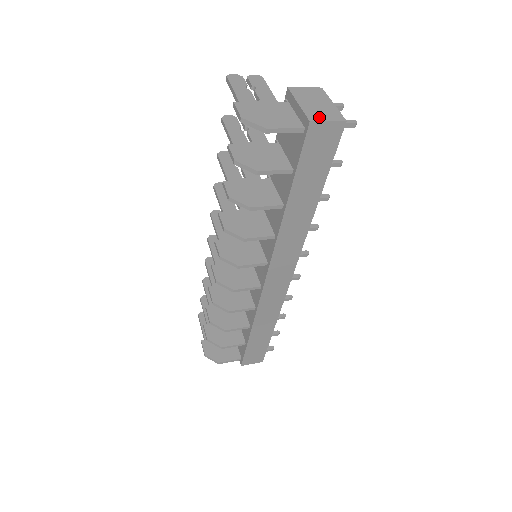
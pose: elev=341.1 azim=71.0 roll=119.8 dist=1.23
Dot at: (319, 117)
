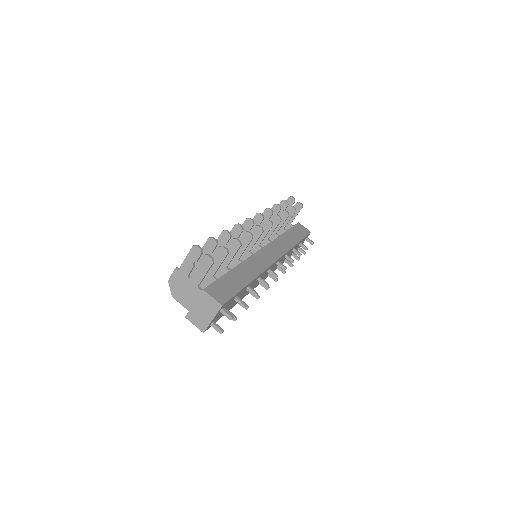
Dot at: (193, 319)
